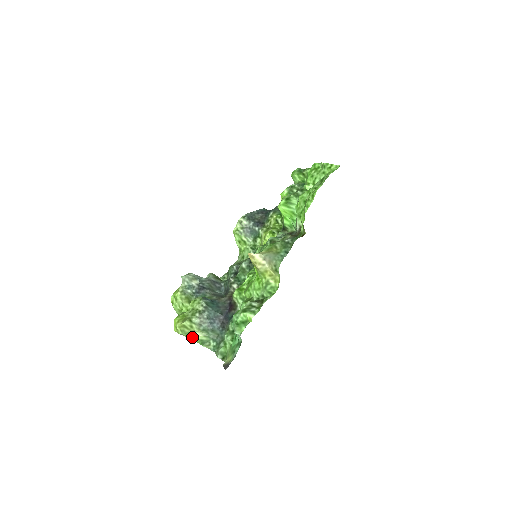
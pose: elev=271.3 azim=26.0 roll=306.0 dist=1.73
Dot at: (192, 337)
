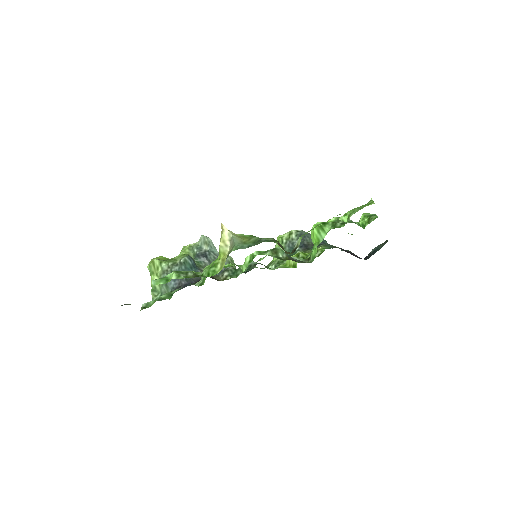
Dot at: (152, 278)
